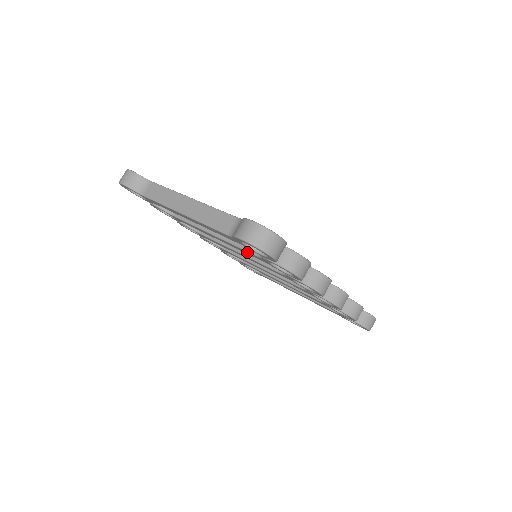
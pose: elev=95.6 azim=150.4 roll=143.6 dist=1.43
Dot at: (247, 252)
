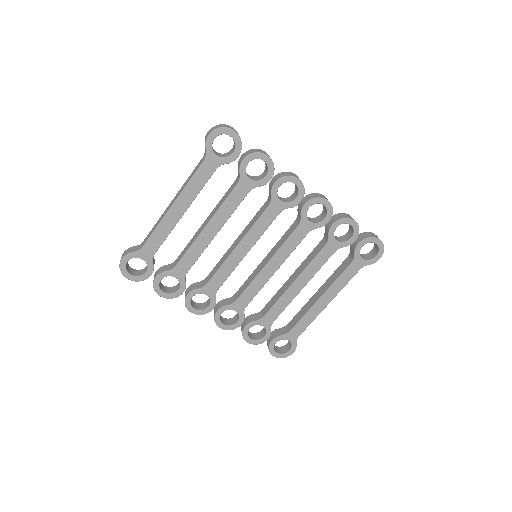
Dot at: (232, 195)
